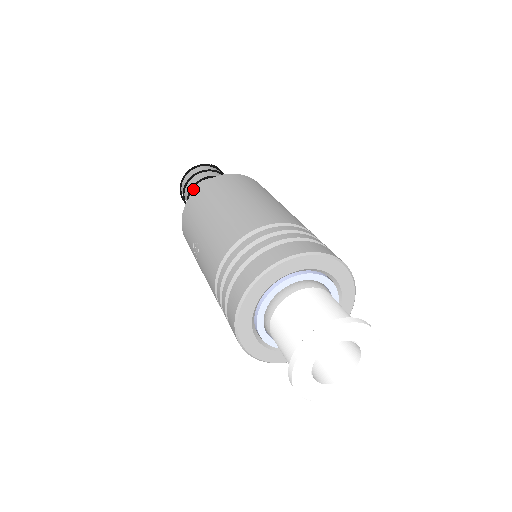
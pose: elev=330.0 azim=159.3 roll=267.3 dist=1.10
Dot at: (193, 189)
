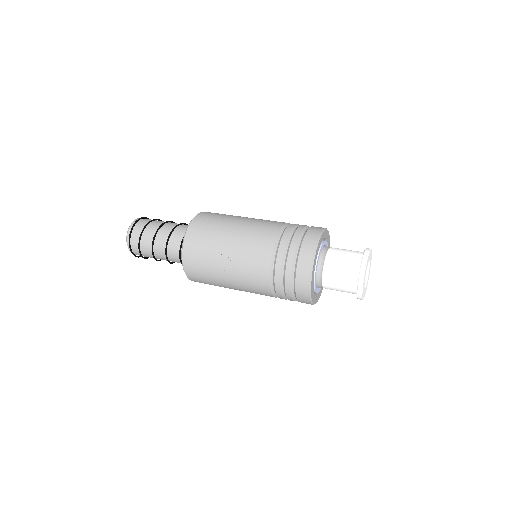
Dot at: (157, 234)
